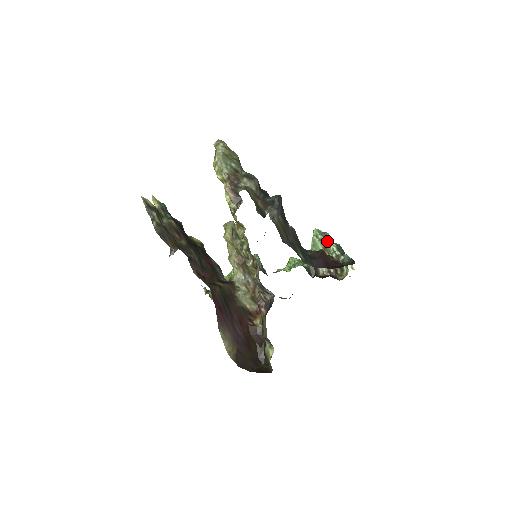
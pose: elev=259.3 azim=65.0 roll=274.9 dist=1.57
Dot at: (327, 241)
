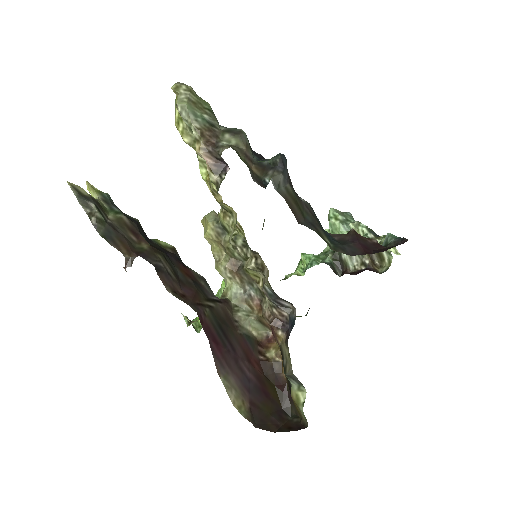
Dot at: (352, 222)
